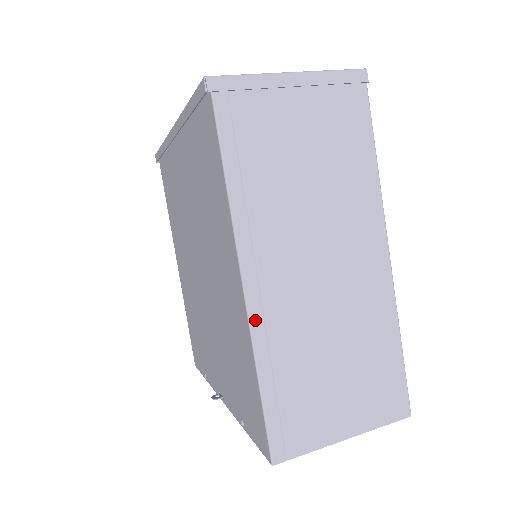
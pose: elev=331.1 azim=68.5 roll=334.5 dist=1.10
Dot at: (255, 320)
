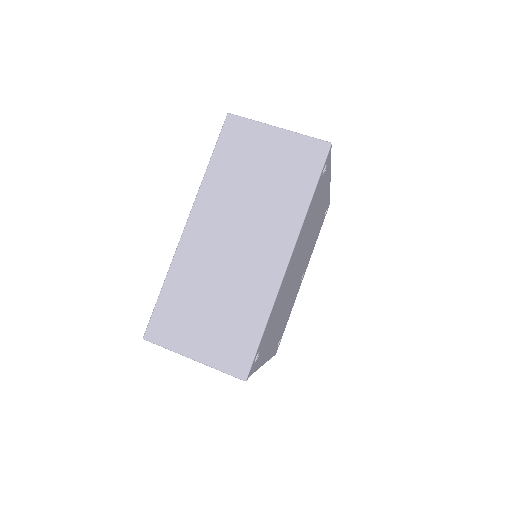
Dot at: occluded
